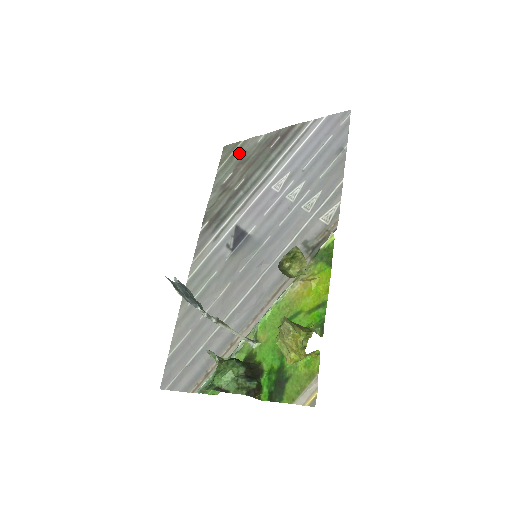
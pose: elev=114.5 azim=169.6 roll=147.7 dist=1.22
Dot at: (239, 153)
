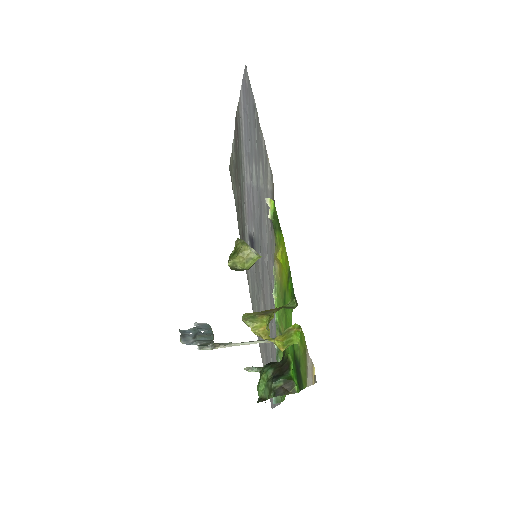
Dot at: (233, 167)
